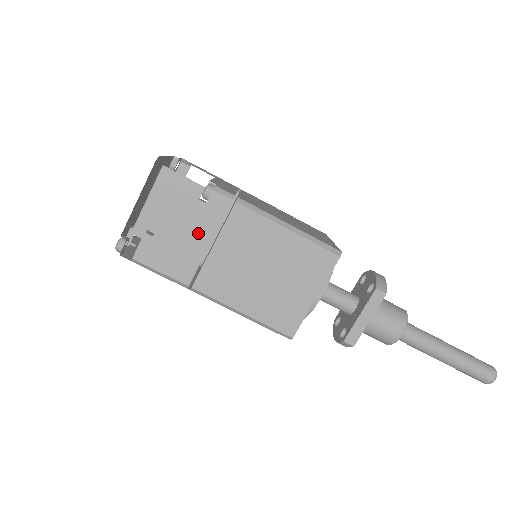
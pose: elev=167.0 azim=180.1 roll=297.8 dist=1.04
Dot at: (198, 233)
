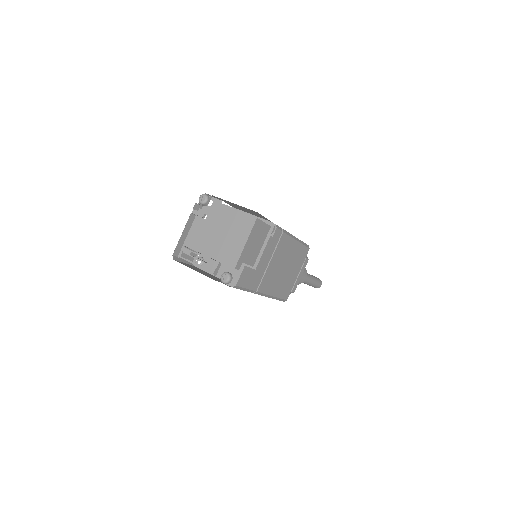
Dot at: (266, 257)
